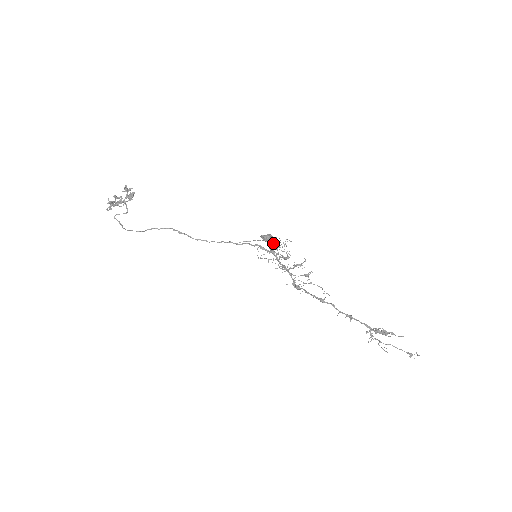
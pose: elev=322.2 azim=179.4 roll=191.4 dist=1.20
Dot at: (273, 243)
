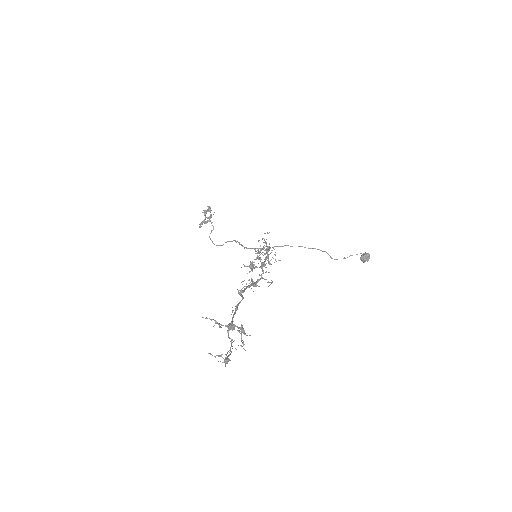
Dot at: (328, 254)
